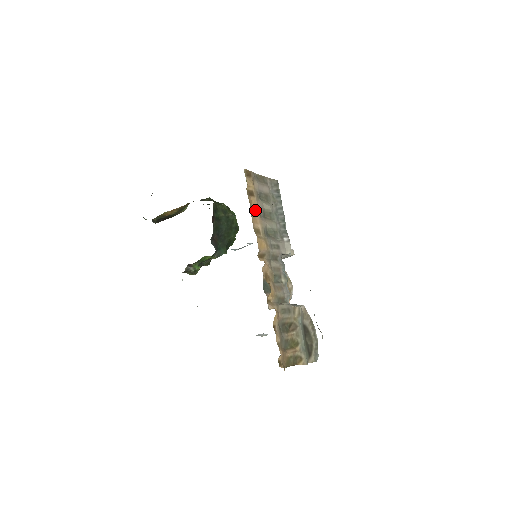
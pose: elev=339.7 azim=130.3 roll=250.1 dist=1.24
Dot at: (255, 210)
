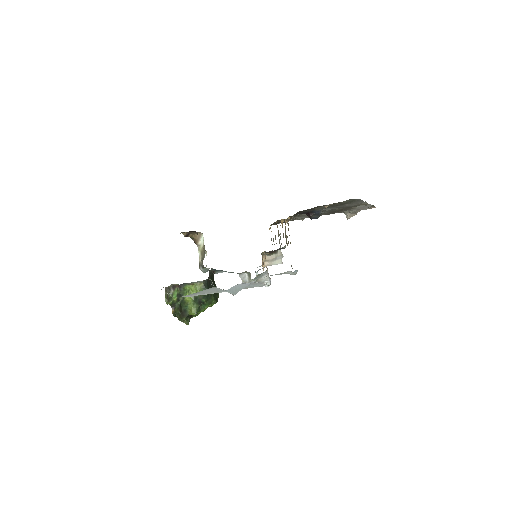
Dot at: occluded
